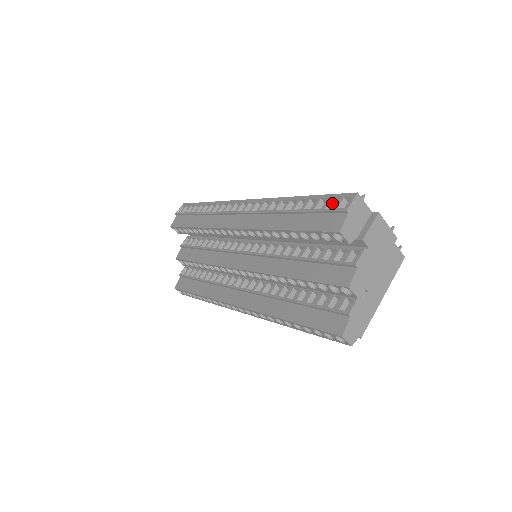
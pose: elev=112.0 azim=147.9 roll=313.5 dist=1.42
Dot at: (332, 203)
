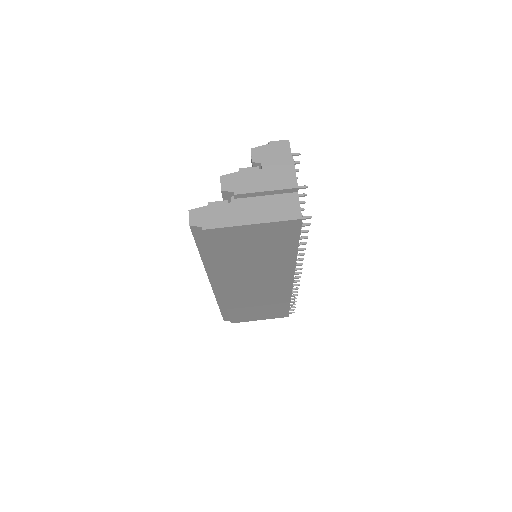
Dot at: occluded
